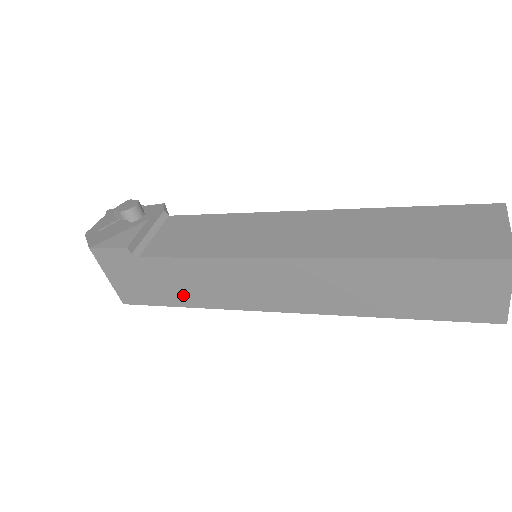
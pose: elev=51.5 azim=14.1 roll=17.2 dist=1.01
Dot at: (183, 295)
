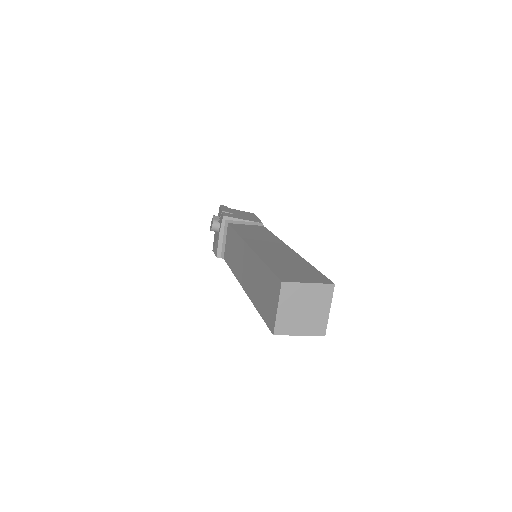
Dot at: occluded
